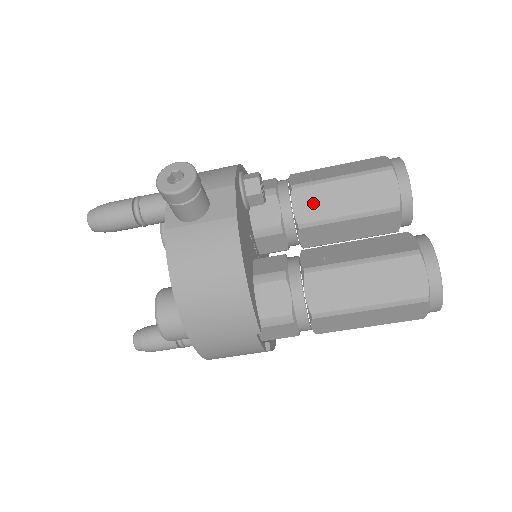
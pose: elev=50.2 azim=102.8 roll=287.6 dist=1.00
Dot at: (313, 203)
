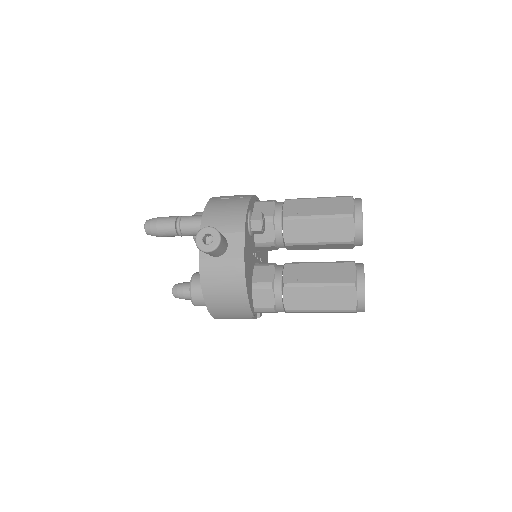
Dot at: (297, 231)
